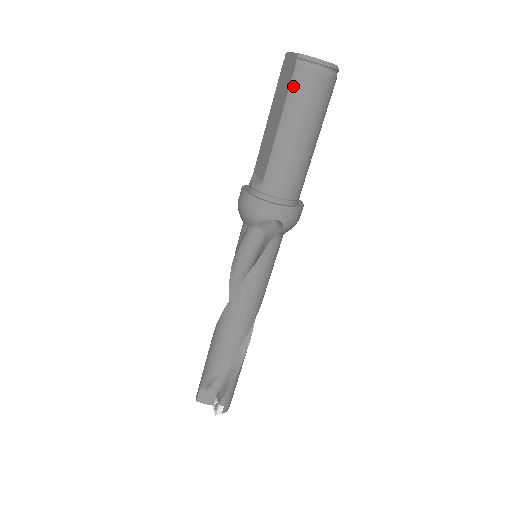
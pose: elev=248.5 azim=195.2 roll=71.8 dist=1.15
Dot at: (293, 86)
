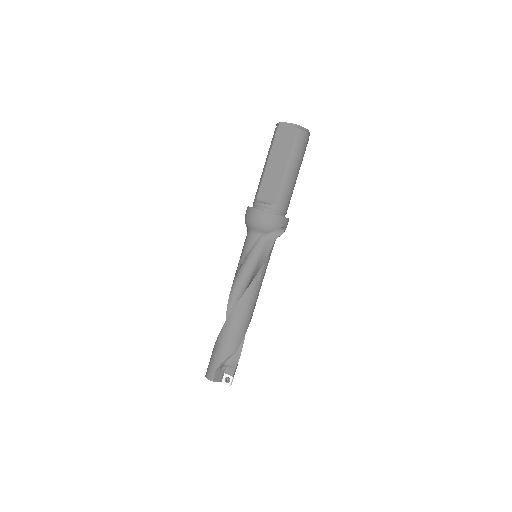
Dot at: (295, 144)
